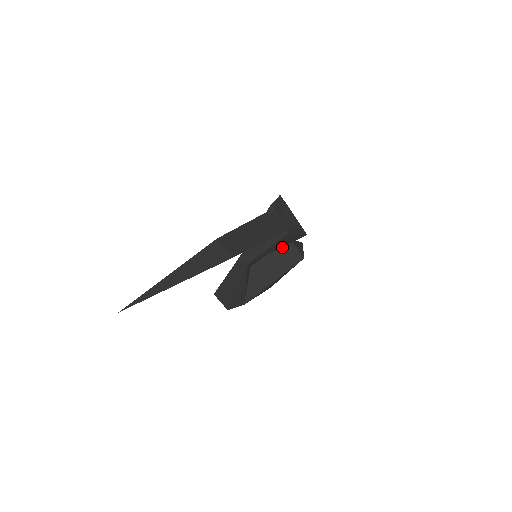
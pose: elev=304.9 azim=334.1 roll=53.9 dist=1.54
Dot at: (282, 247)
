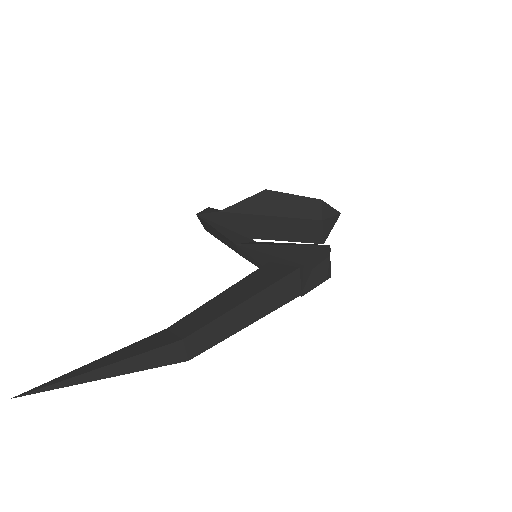
Dot at: (307, 222)
